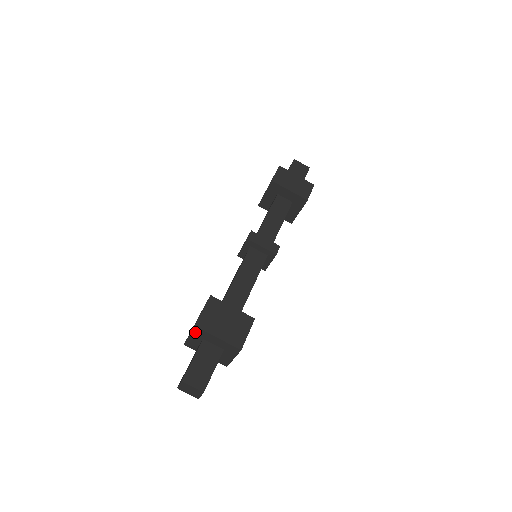
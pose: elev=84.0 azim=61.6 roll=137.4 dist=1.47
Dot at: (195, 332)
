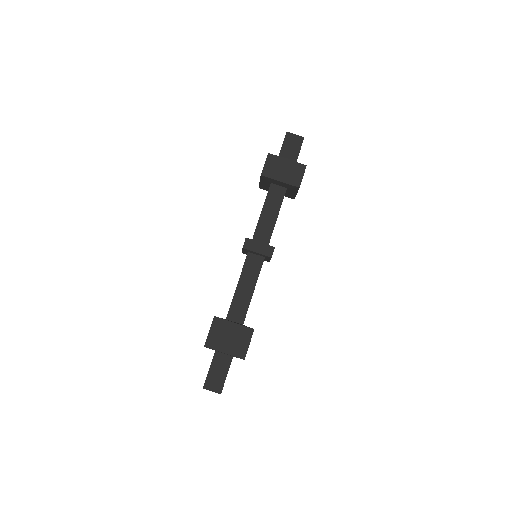
Dot at: occluded
